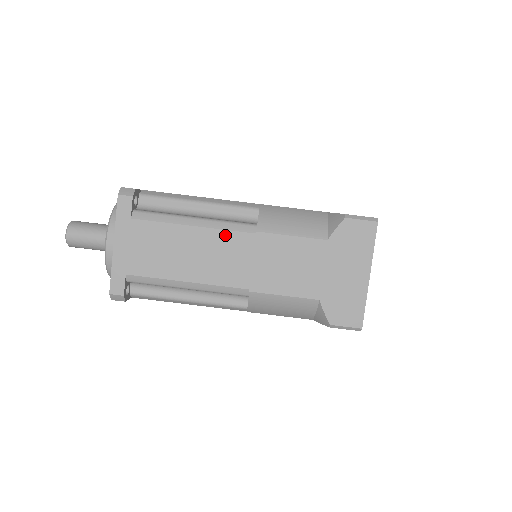
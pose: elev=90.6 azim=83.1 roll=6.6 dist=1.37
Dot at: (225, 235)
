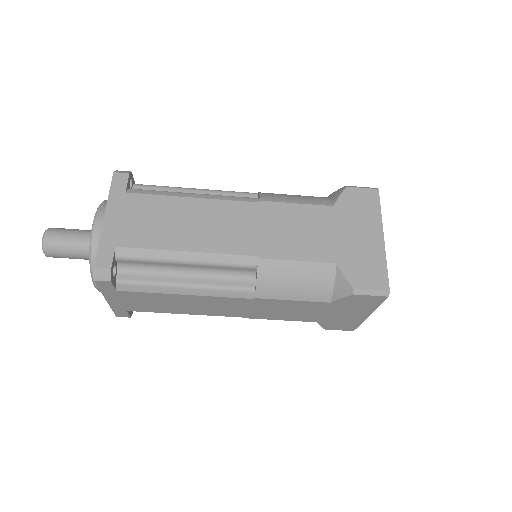
Dot at: (221, 299)
